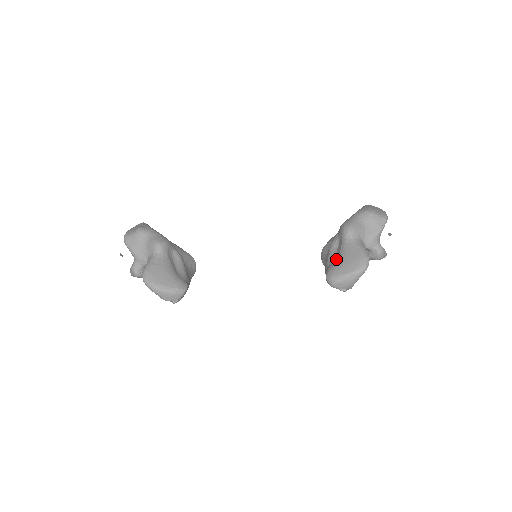
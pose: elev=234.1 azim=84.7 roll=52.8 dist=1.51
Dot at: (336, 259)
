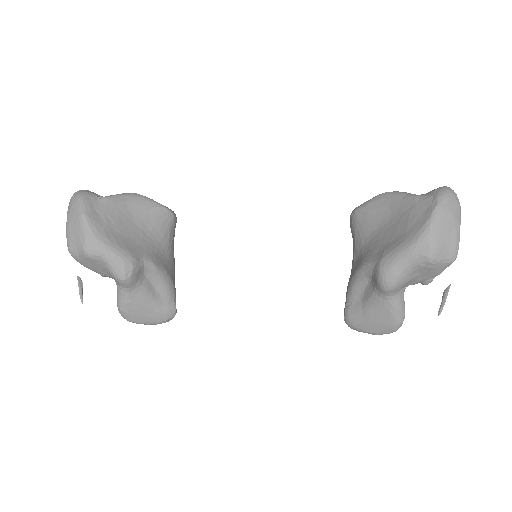
Dot at: (361, 304)
